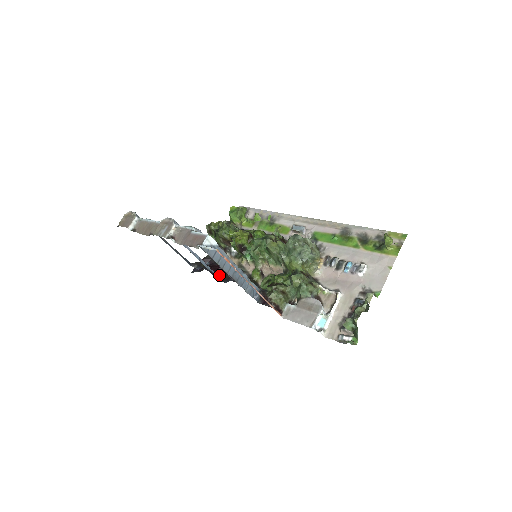
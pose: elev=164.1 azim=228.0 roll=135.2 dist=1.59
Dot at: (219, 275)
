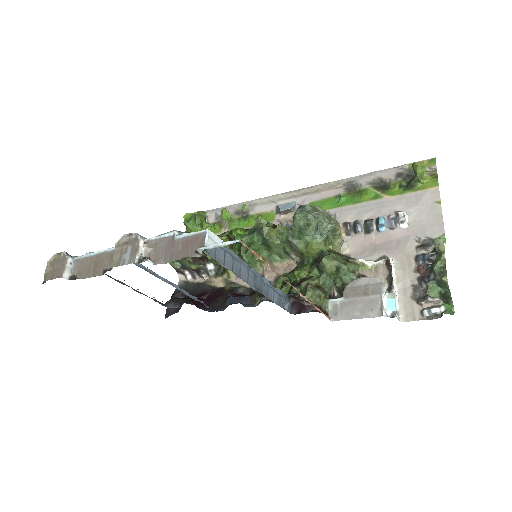
Dot at: (207, 305)
